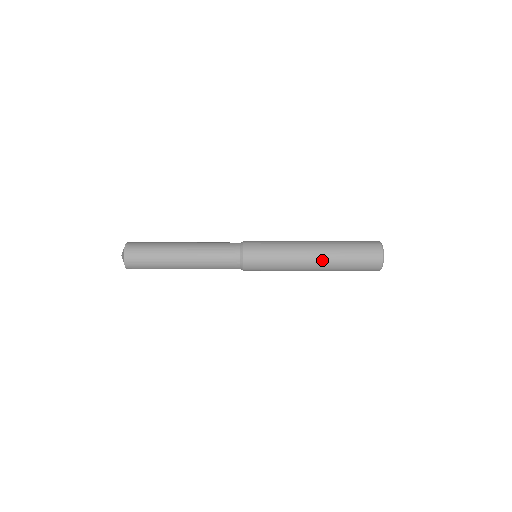
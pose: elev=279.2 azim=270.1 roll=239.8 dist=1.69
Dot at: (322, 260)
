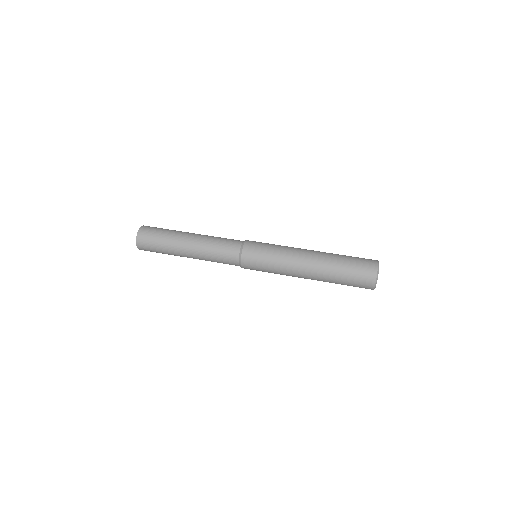
Dot at: (316, 271)
